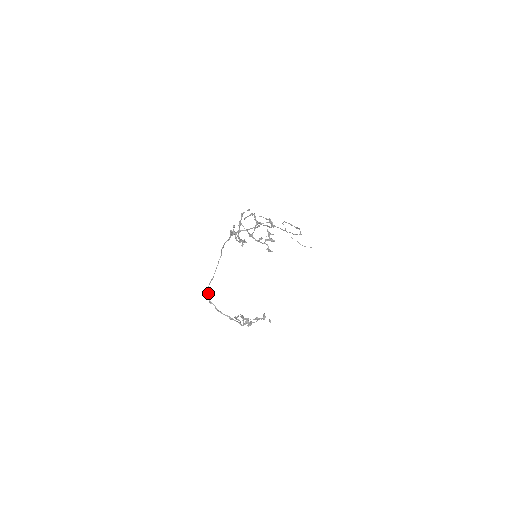
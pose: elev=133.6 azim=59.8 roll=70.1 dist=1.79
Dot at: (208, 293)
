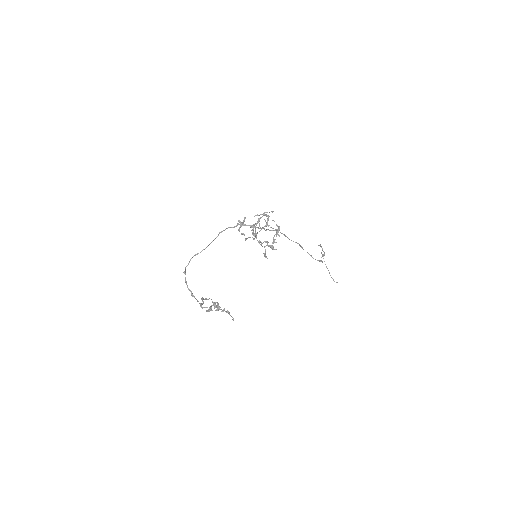
Dot at: (188, 263)
